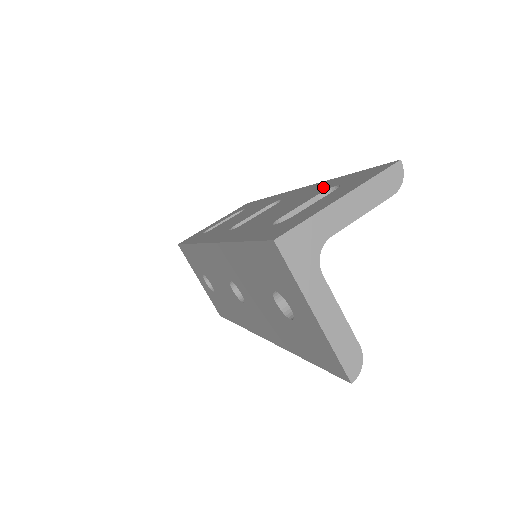
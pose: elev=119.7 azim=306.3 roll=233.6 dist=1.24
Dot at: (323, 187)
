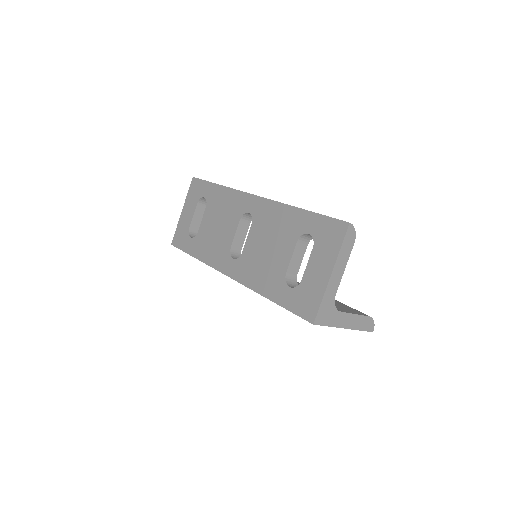
Dot at: (292, 224)
